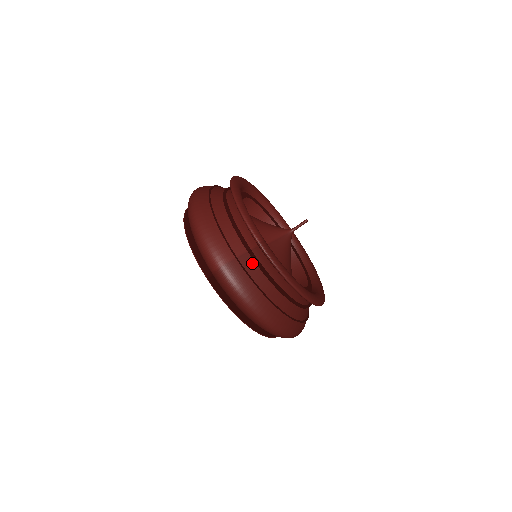
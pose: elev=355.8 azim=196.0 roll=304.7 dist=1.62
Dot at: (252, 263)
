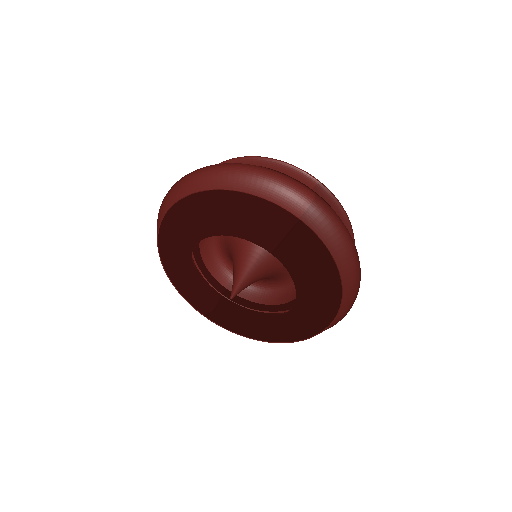
Dot at: occluded
